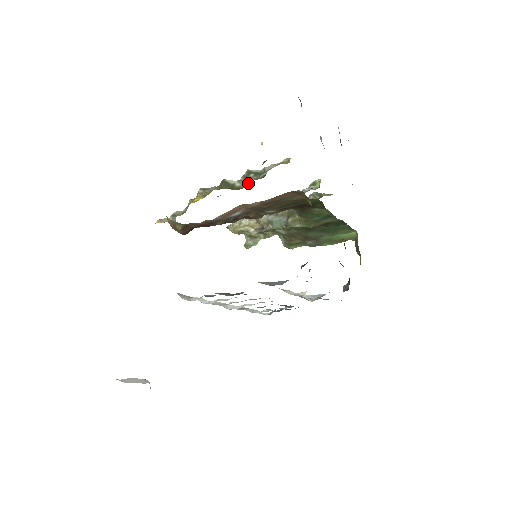
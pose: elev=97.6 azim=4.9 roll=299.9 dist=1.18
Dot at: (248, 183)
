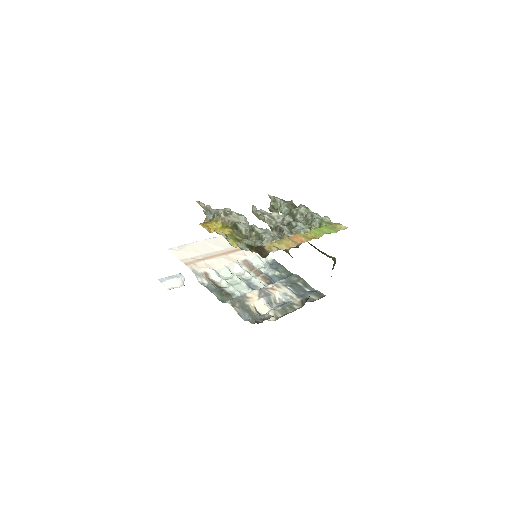
Dot at: (247, 243)
